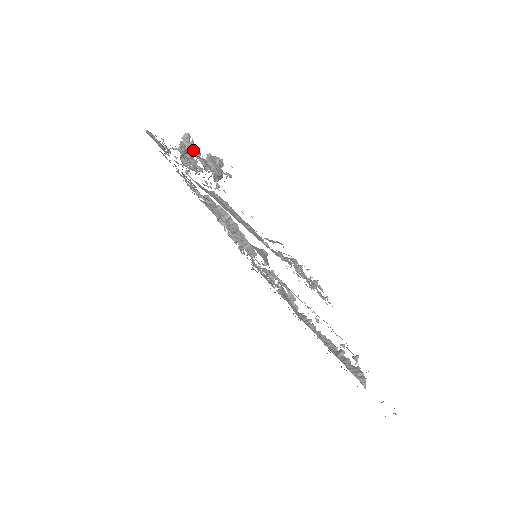
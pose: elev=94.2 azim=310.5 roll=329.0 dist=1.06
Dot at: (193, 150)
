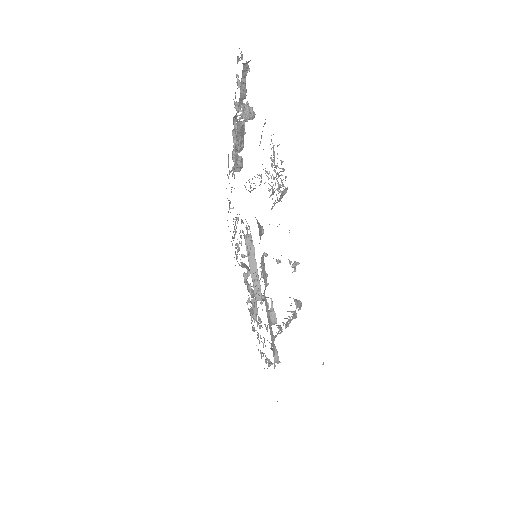
Dot at: occluded
